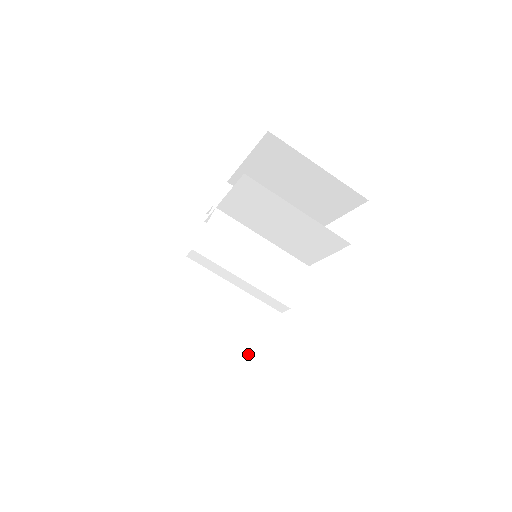
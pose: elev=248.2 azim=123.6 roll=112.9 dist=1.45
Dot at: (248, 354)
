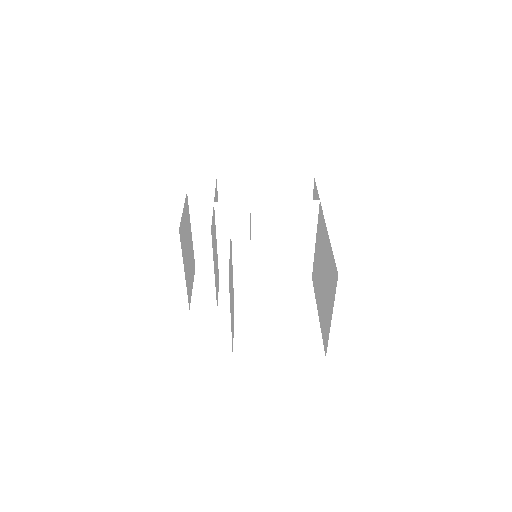
Dot at: occluded
